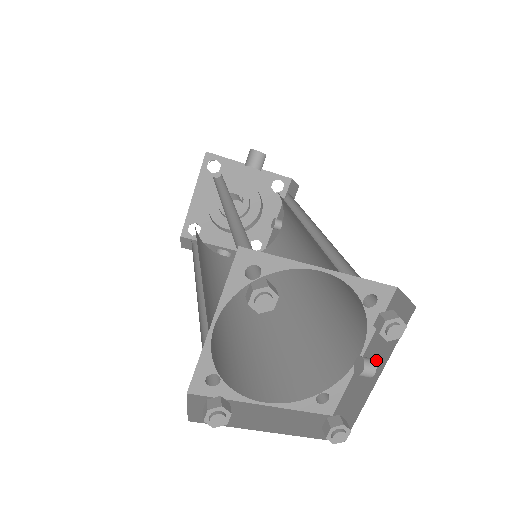
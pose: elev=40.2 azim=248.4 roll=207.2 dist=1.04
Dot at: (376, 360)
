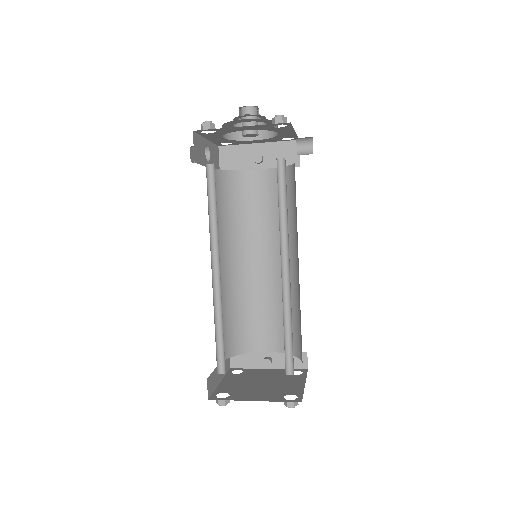
Dot at: (273, 362)
